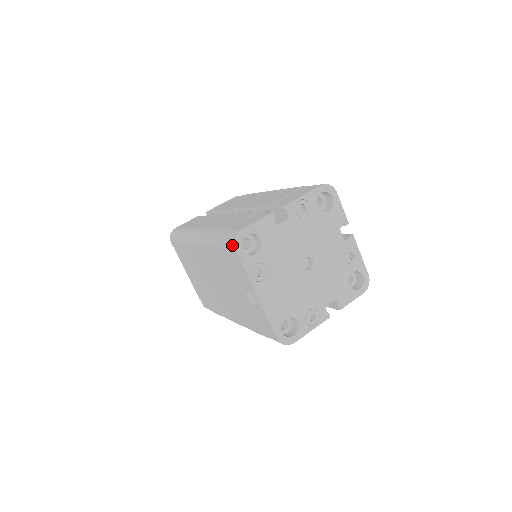
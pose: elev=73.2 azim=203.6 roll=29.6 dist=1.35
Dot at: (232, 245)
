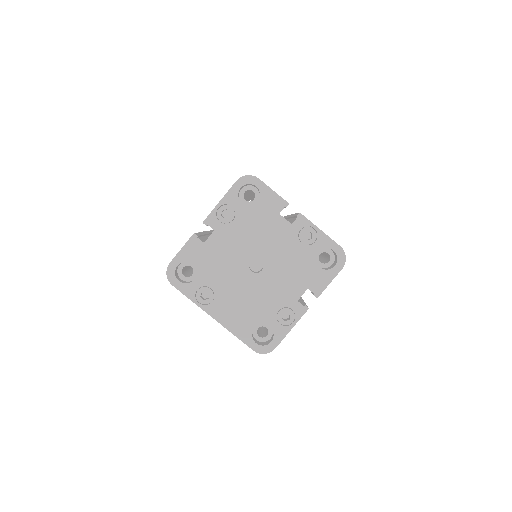
Dot at: (169, 280)
